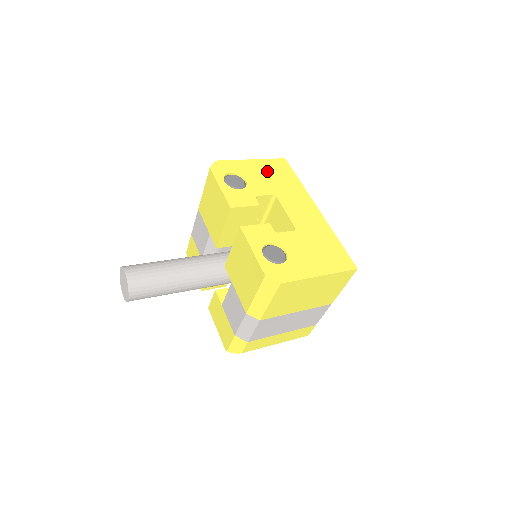
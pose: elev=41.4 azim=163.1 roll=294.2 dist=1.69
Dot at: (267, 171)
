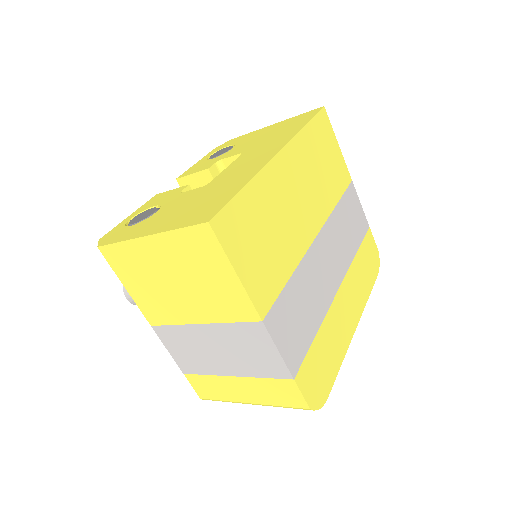
Dot at: (274, 130)
